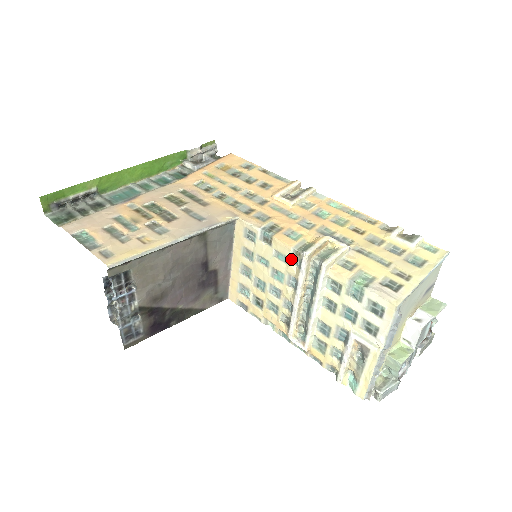
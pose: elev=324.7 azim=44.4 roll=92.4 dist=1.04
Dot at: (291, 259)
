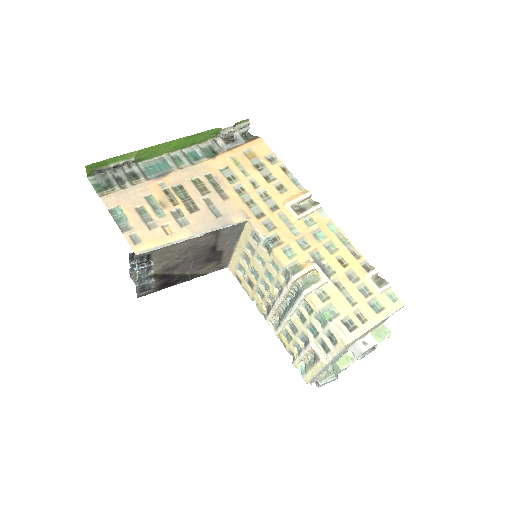
Dot at: (282, 272)
